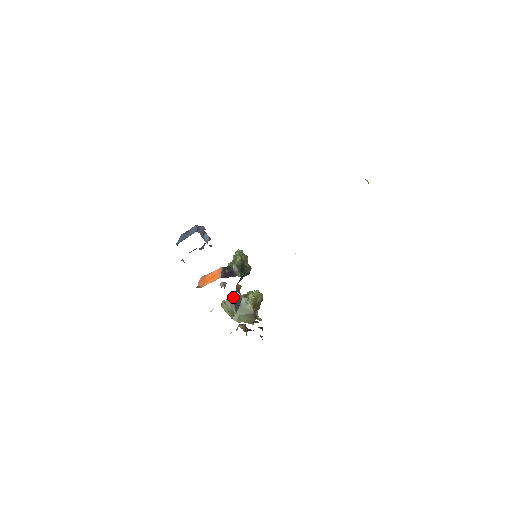
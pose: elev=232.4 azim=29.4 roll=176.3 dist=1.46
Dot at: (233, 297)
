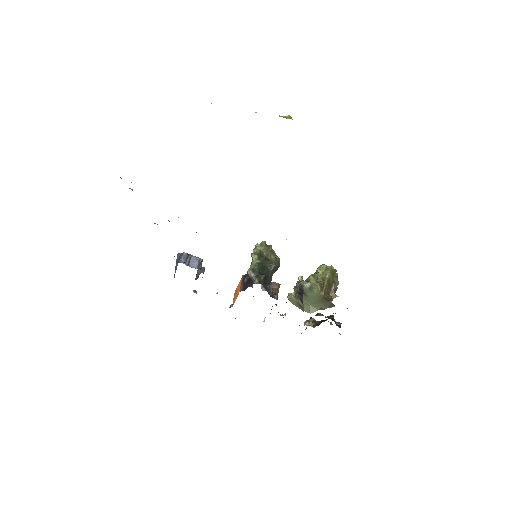
Dot at: (298, 285)
